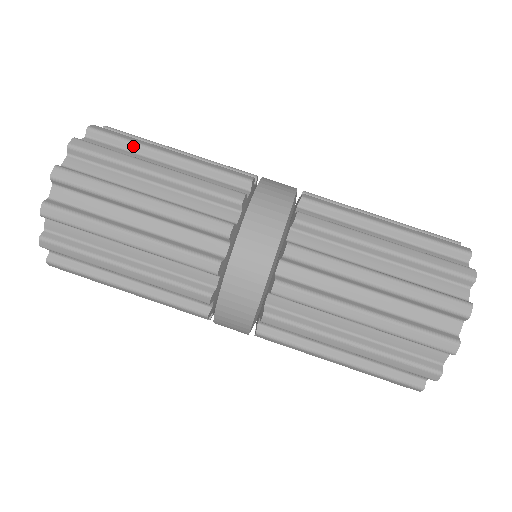
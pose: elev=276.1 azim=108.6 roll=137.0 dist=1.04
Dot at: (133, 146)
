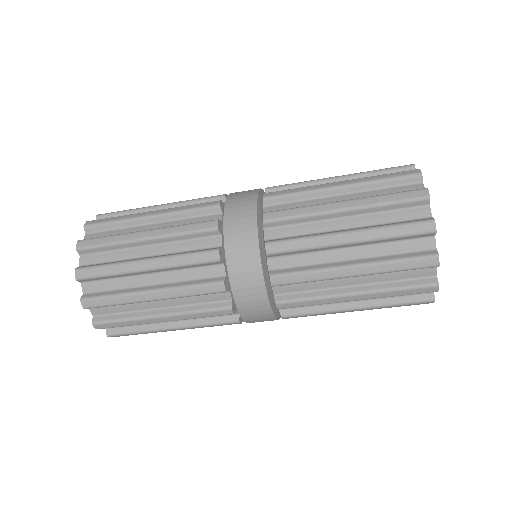
Dot at: (117, 276)
